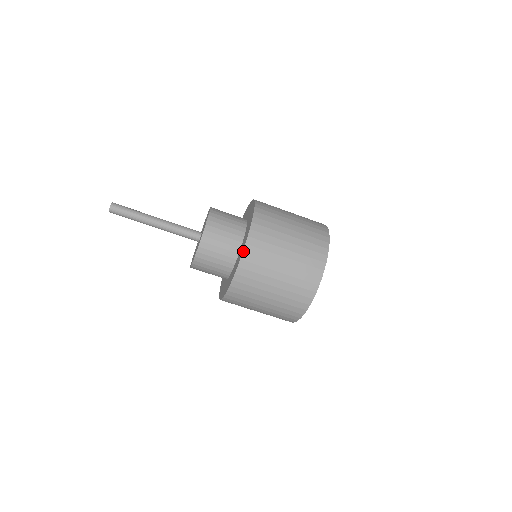
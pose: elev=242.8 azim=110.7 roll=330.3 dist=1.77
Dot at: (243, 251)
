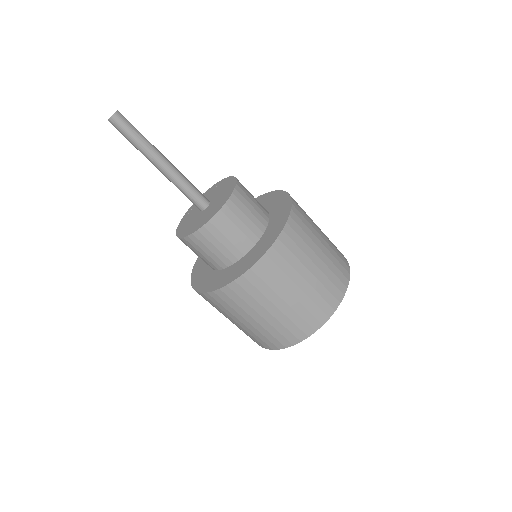
Dot at: (265, 253)
